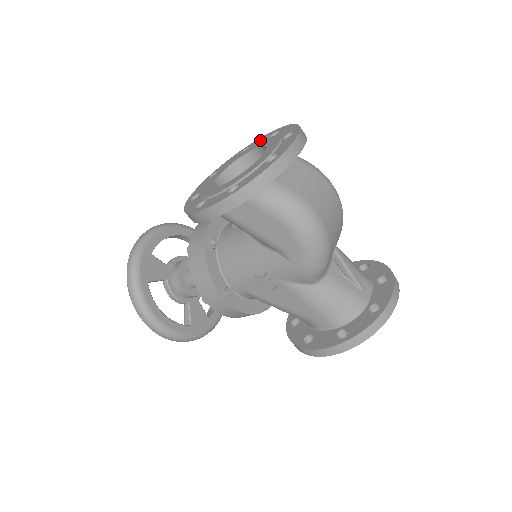
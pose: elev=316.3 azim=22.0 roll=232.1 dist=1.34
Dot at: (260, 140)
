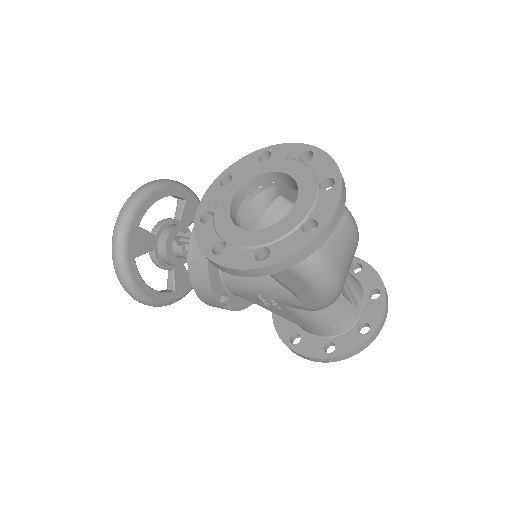
Dot at: (285, 151)
